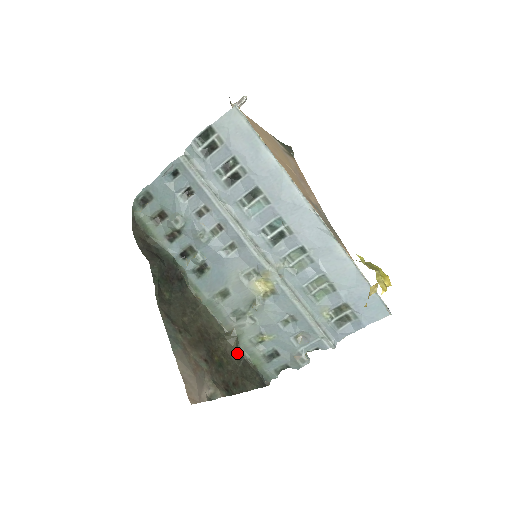
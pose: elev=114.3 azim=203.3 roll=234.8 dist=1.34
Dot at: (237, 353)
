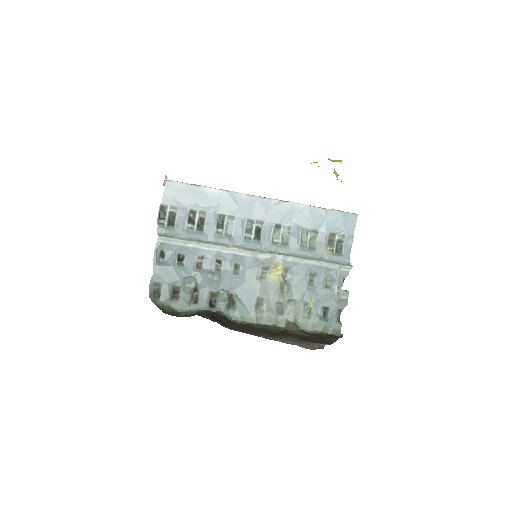
Dot at: (304, 333)
